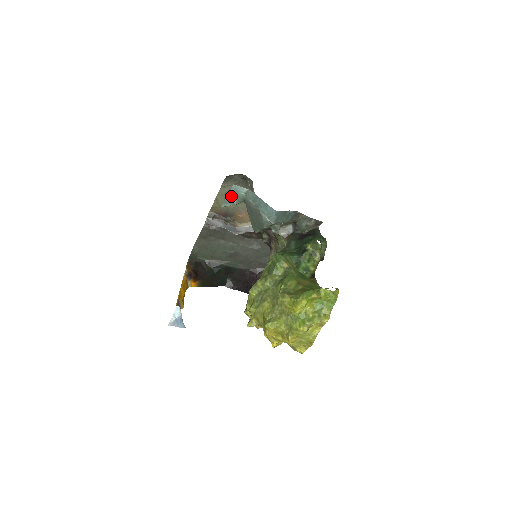
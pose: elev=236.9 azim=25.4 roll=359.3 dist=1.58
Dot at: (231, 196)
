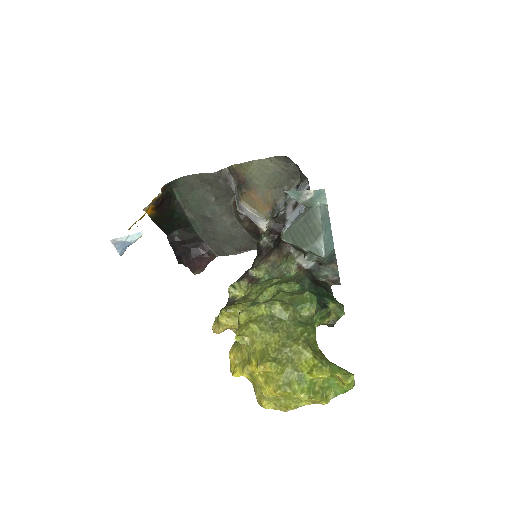
Dot at: (307, 194)
